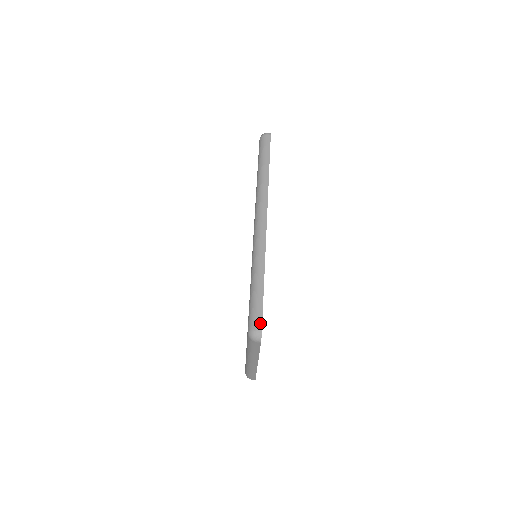
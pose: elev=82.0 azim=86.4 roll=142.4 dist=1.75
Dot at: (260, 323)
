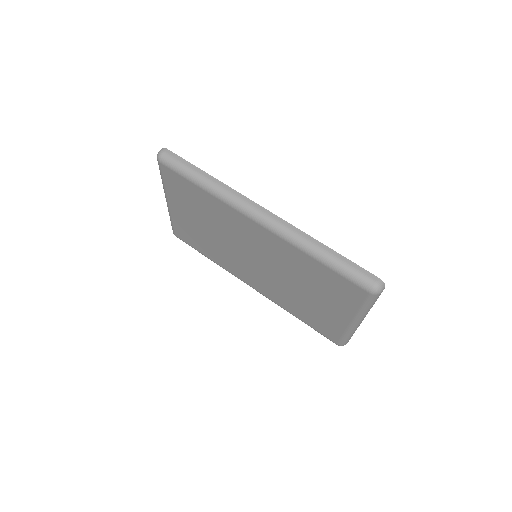
Dot at: (372, 276)
